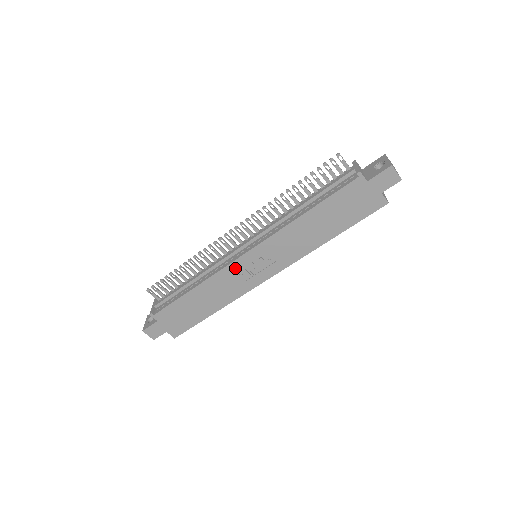
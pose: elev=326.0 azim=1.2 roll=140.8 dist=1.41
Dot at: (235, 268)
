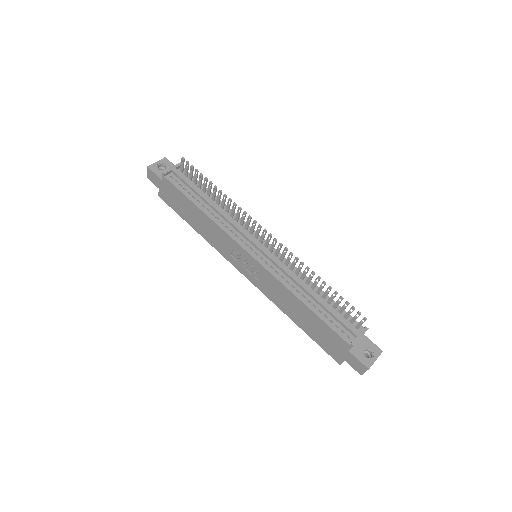
Dot at: (235, 246)
